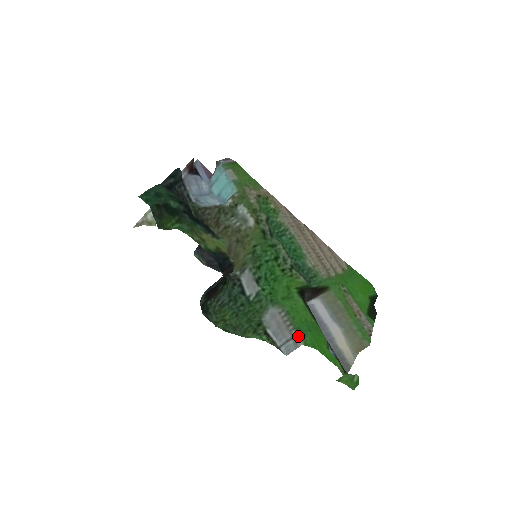
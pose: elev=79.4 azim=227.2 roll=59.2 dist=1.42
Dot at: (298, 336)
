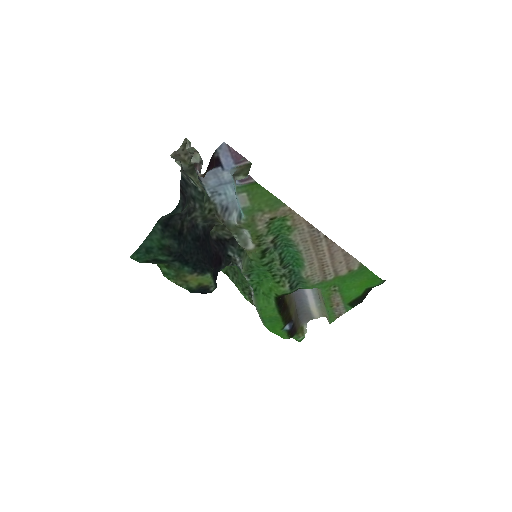
Dot at: (261, 320)
